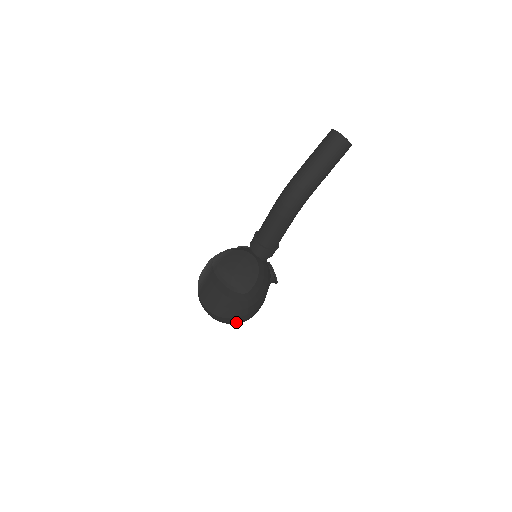
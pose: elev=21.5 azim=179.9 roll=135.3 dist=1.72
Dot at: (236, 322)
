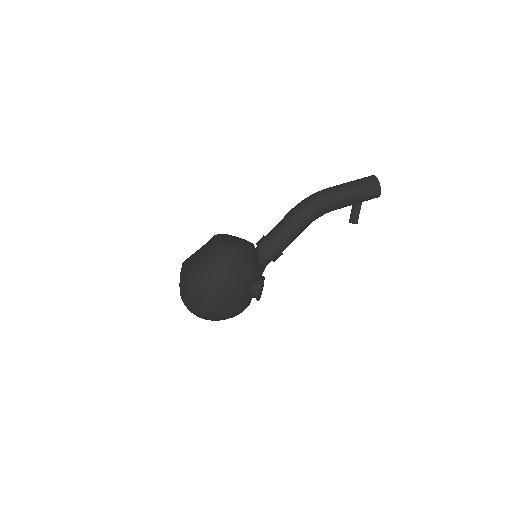
Dot at: (196, 288)
